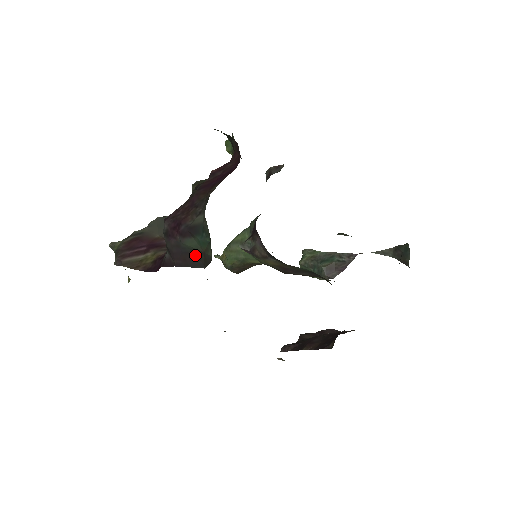
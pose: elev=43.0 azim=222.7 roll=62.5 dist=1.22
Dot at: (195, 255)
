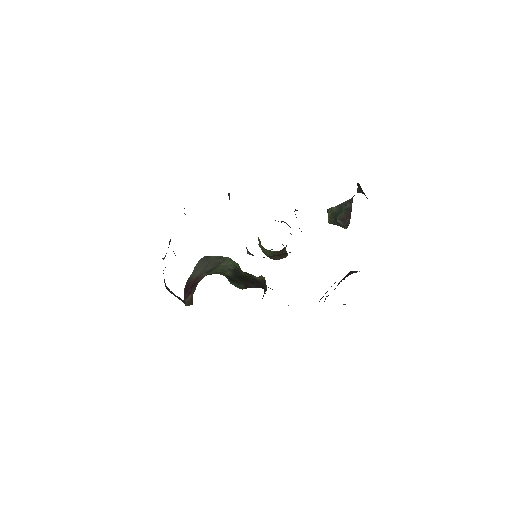
Dot at: (179, 297)
